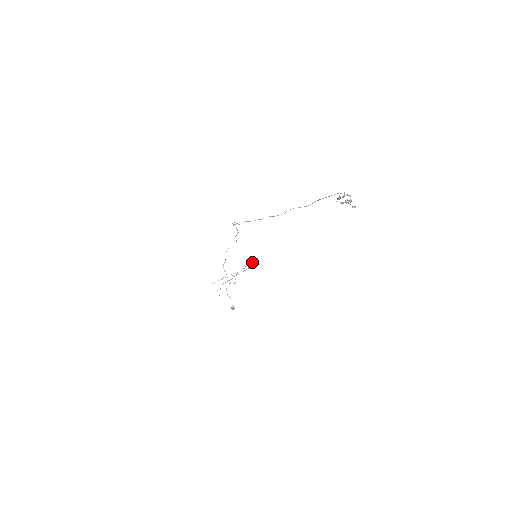
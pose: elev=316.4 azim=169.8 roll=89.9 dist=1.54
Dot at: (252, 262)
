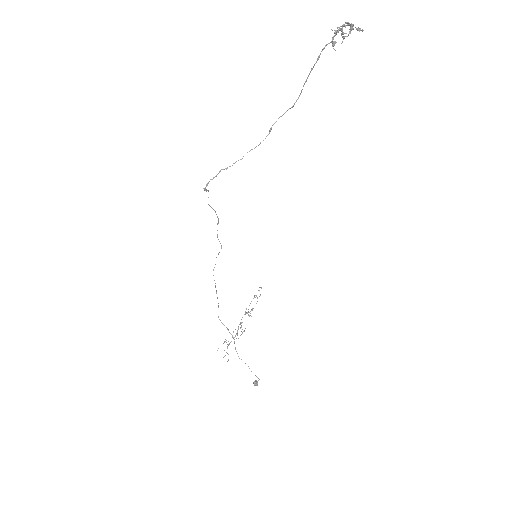
Dot at: (255, 297)
